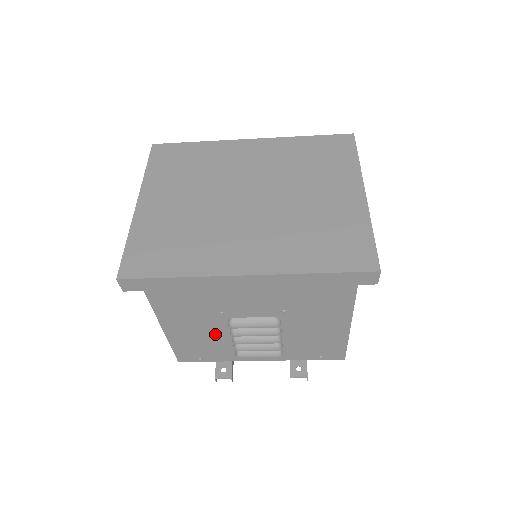
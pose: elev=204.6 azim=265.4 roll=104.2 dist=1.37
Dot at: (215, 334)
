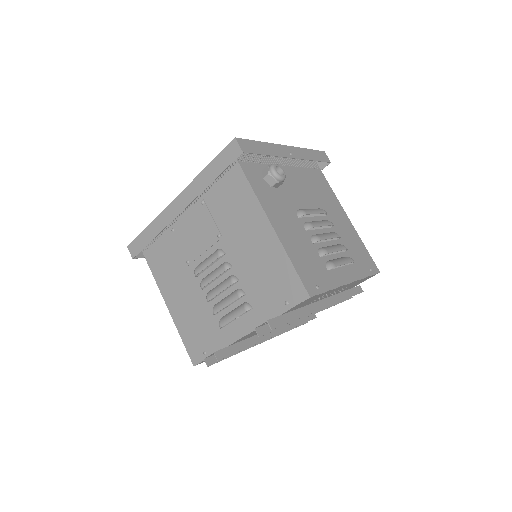
Dot at: (197, 300)
